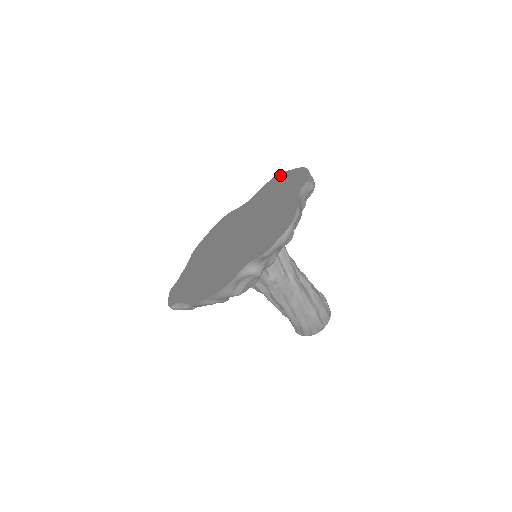
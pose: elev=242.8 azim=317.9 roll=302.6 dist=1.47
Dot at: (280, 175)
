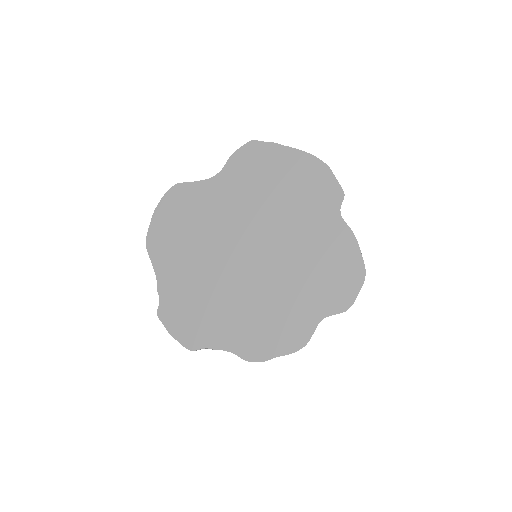
Dot at: (264, 147)
